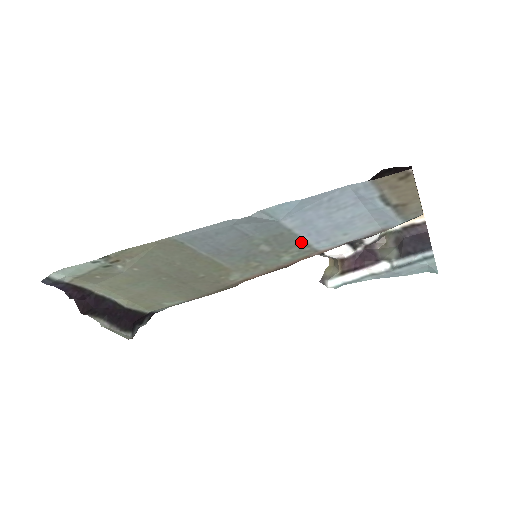
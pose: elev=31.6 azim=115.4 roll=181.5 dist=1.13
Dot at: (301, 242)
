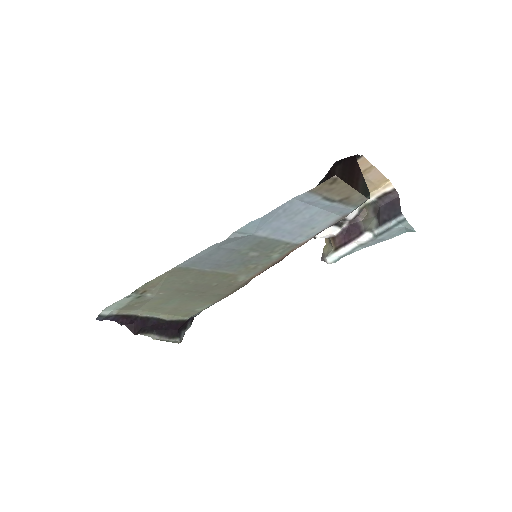
Dot at: (280, 243)
